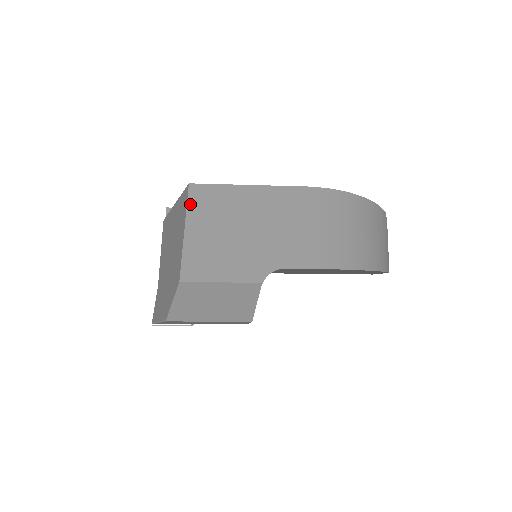
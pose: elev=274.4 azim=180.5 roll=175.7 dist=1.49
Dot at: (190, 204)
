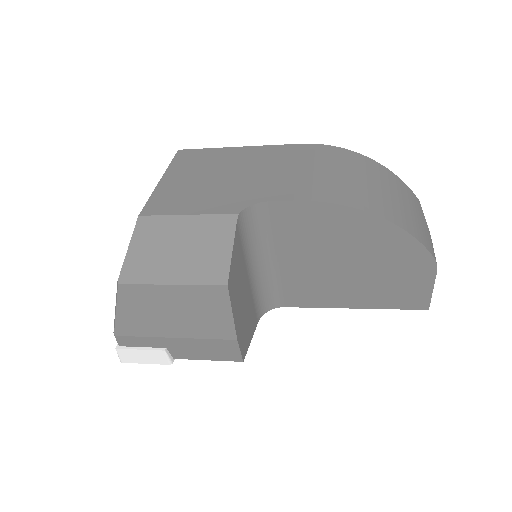
Dot at: (174, 162)
